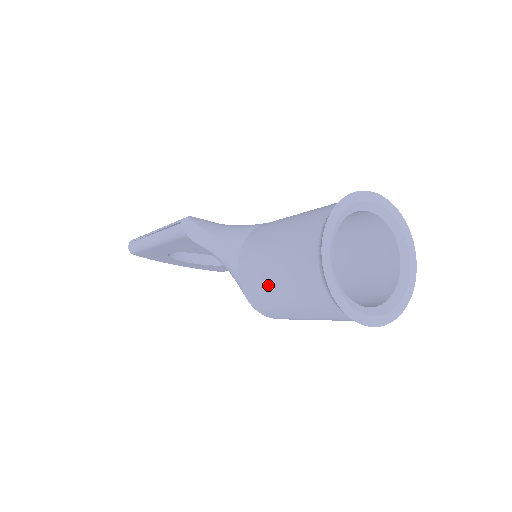
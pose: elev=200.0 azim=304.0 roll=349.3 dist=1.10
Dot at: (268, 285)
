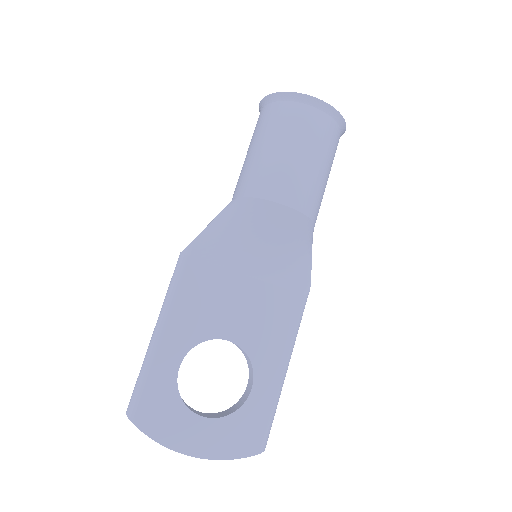
Dot at: (255, 159)
